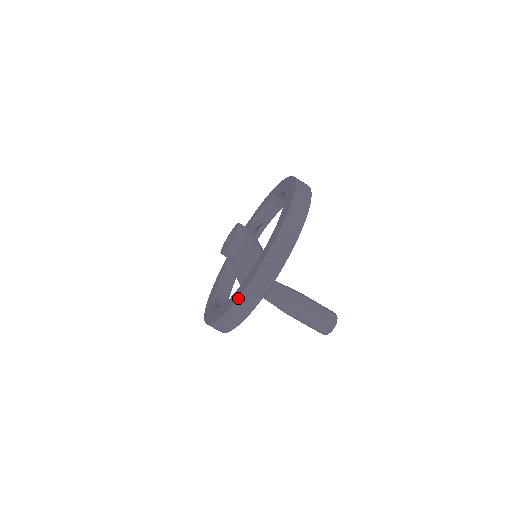
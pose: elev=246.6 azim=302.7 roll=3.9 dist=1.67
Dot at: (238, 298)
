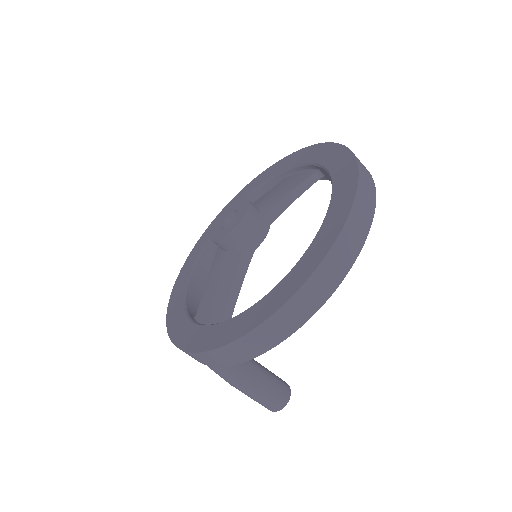
Dot at: (172, 341)
